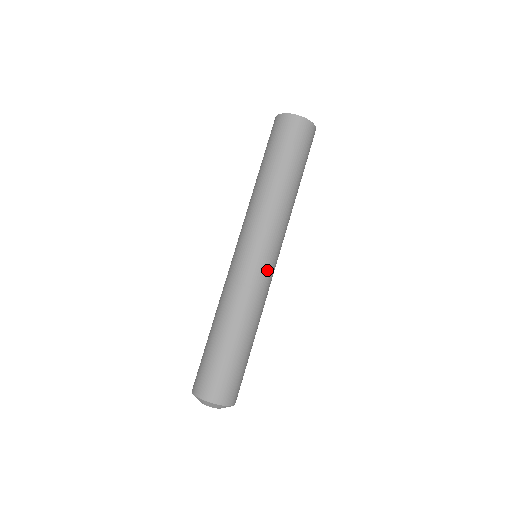
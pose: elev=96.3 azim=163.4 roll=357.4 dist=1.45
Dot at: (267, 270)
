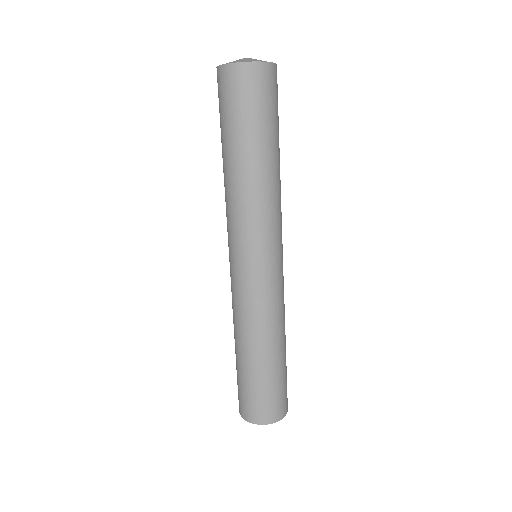
Dot at: (270, 276)
